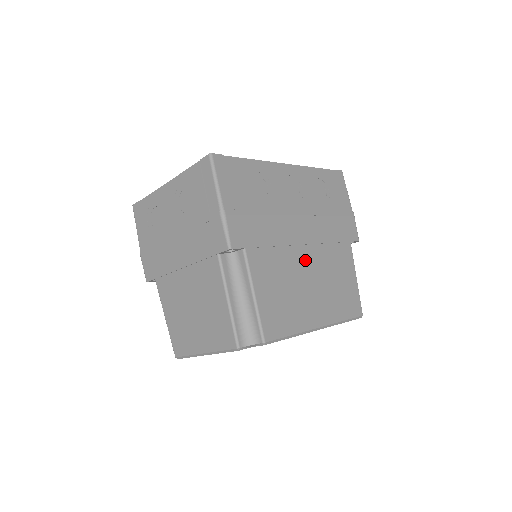
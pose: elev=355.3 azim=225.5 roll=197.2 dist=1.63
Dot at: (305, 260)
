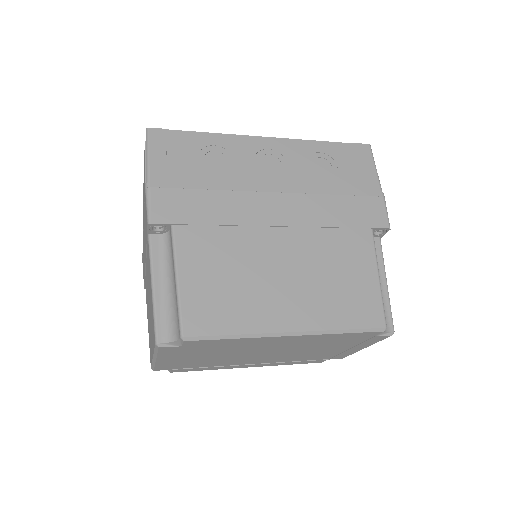
Dot at: (276, 245)
